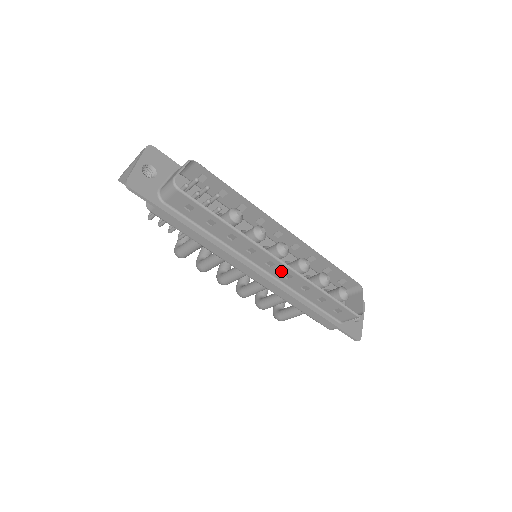
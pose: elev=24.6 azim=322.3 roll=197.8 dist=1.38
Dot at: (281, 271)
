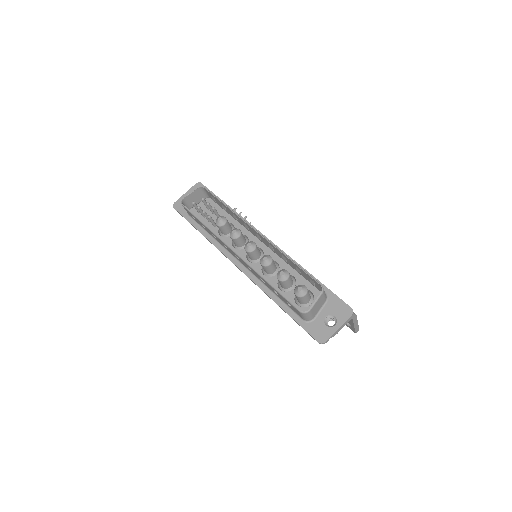
Dot at: (244, 263)
